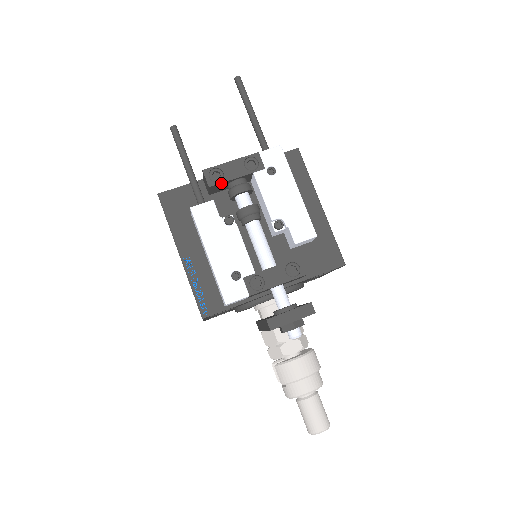
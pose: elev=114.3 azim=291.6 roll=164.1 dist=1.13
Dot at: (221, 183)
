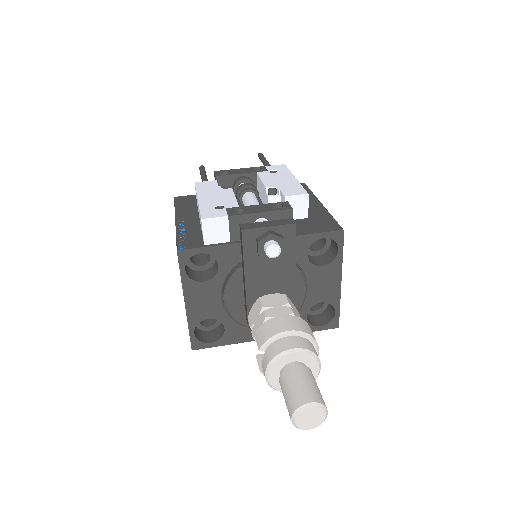
Dot at: (227, 176)
